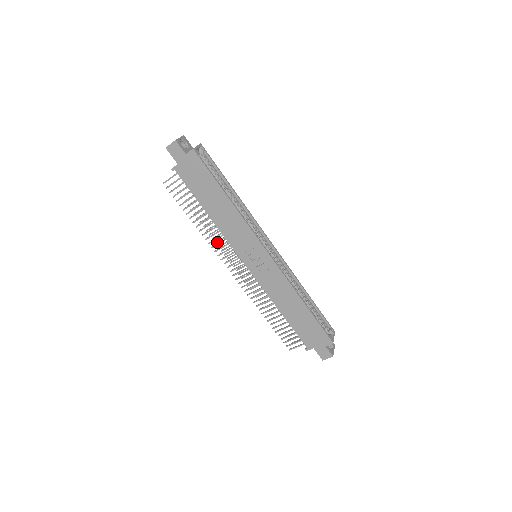
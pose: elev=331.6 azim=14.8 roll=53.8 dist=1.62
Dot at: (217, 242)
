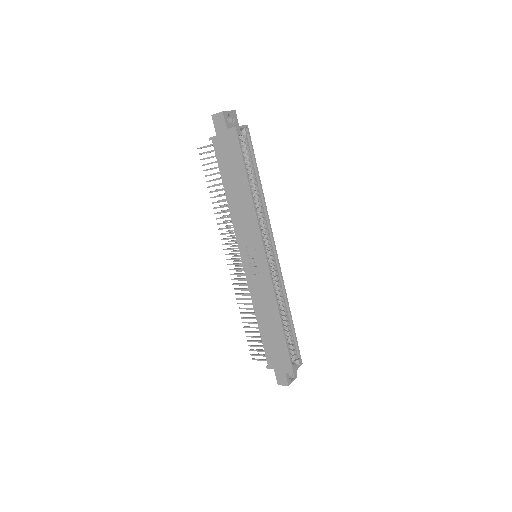
Dot at: (227, 226)
